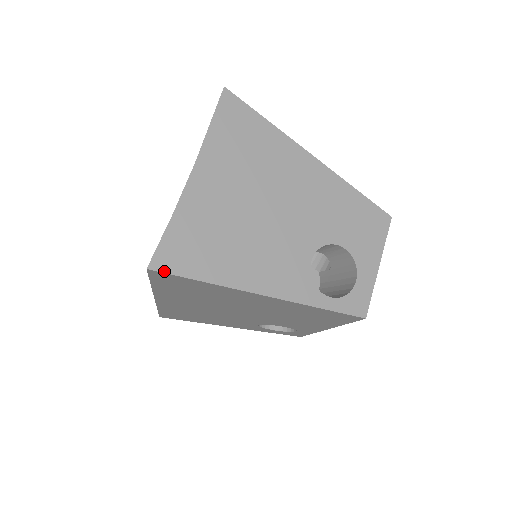
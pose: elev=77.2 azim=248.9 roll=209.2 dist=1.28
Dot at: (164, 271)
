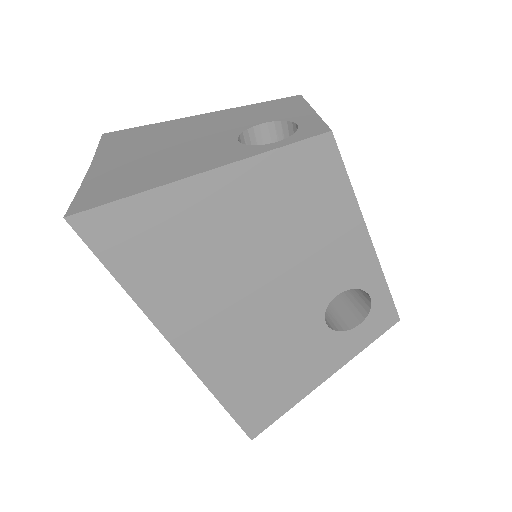
Dot at: (83, 211)
